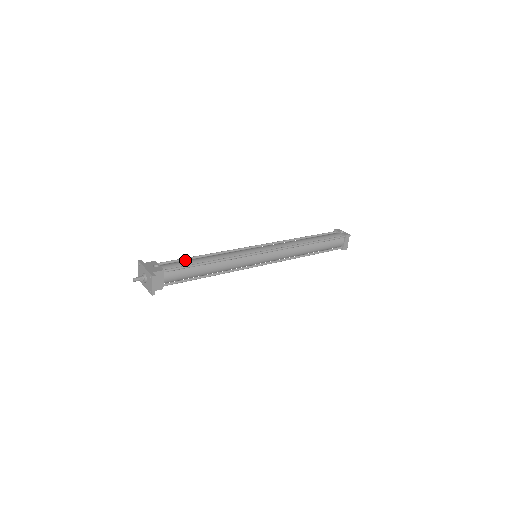
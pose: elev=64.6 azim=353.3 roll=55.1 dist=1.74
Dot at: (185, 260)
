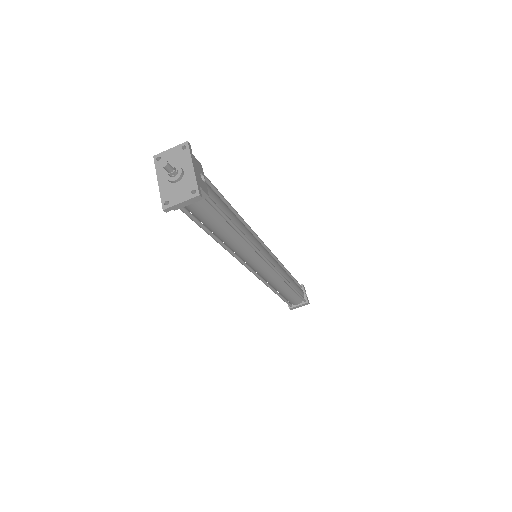
Dot at: (220, 197)
